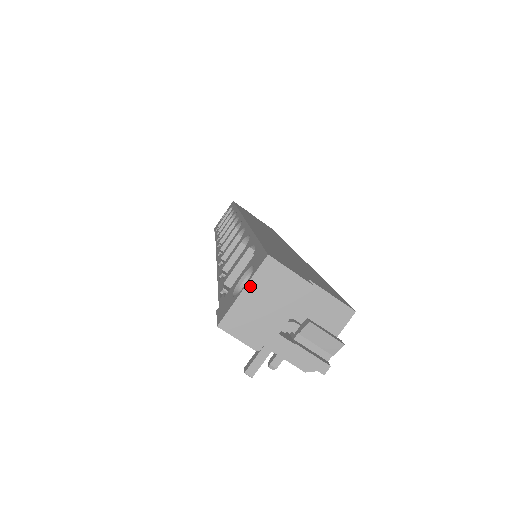
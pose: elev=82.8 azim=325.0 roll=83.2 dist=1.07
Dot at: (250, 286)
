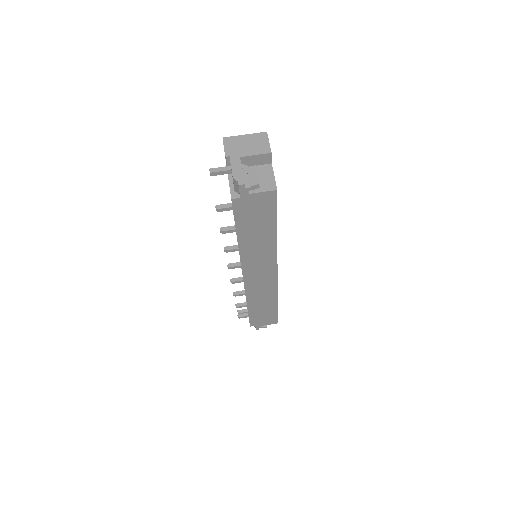
Dot at: (249, 135)
